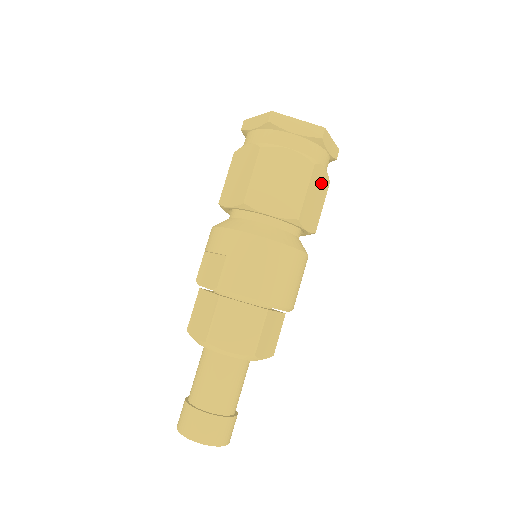
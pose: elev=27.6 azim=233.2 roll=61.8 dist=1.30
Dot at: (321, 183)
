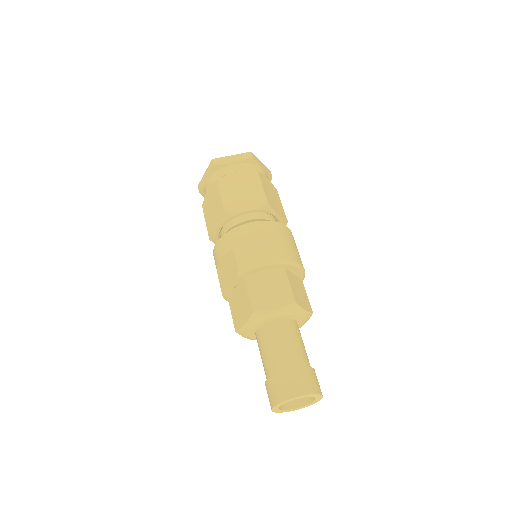
Dot at: (270, 187)
